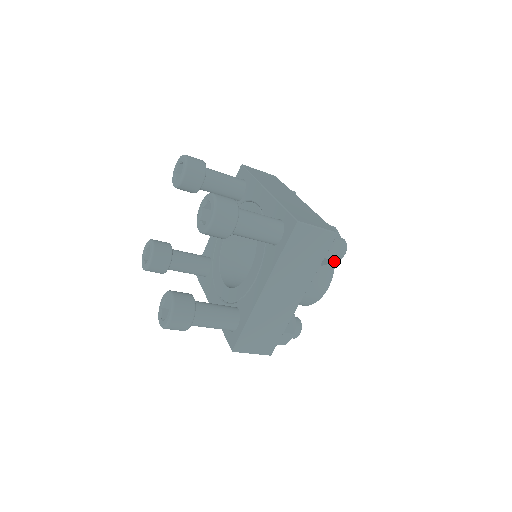
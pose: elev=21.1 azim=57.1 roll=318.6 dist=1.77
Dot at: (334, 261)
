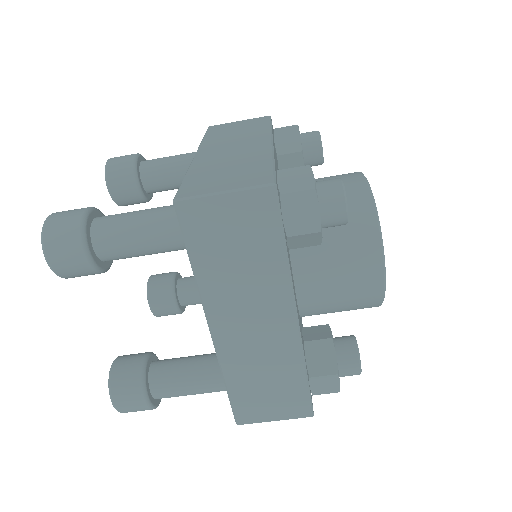
Dot at: (320, 233)
